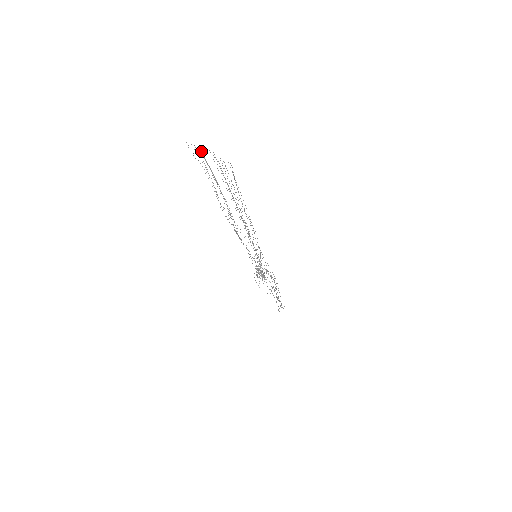
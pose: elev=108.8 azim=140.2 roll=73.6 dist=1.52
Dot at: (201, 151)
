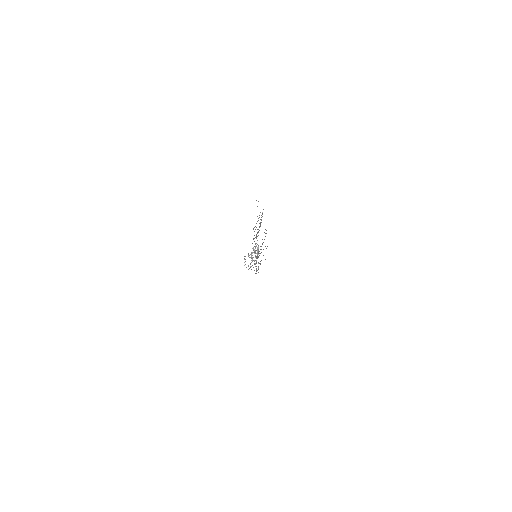
Dot at: (262, 214)
